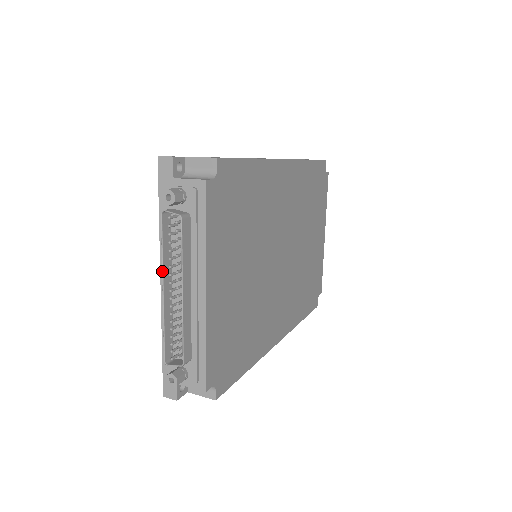
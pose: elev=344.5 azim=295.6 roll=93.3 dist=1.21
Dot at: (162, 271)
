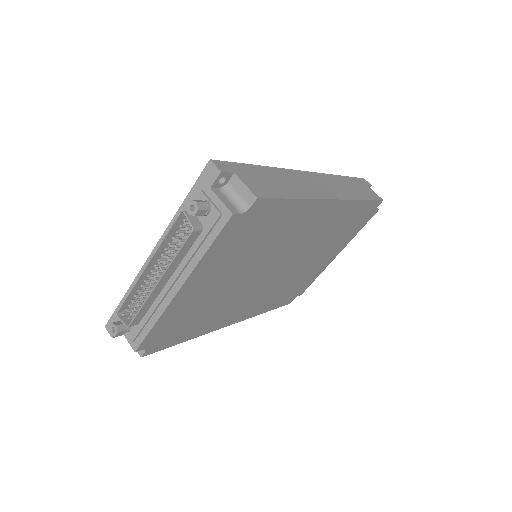
Dot at: (154, 253)
